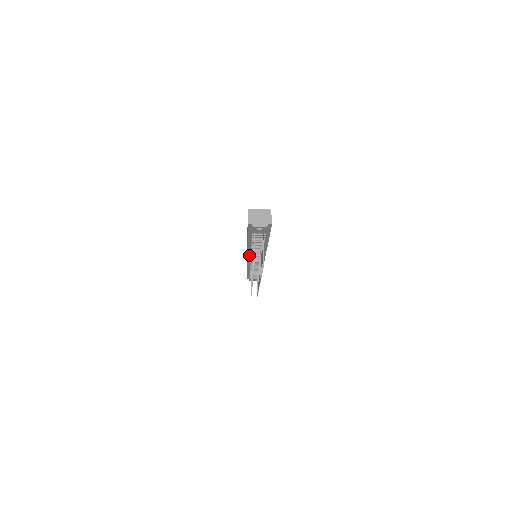
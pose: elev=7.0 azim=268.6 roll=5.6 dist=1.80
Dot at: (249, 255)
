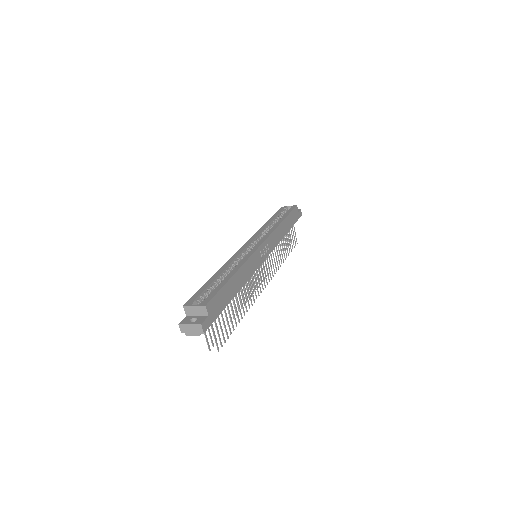
Dot at: occluded
